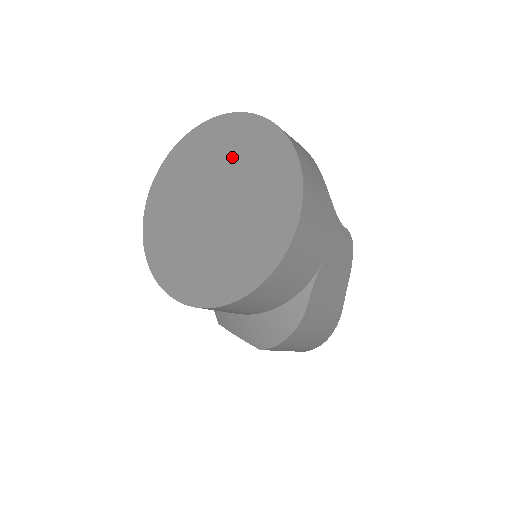
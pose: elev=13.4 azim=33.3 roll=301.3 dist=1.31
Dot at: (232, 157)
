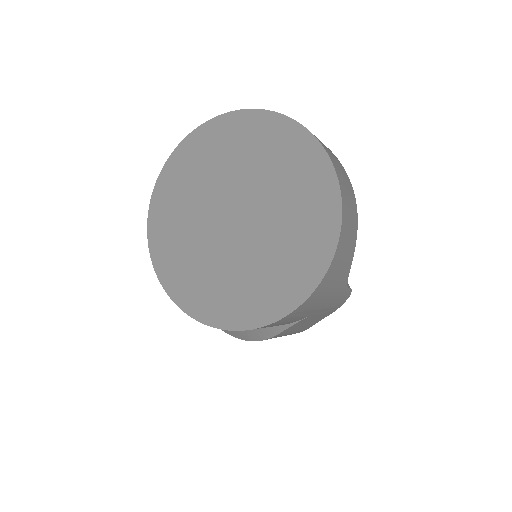
Dot at: (278, 180)
